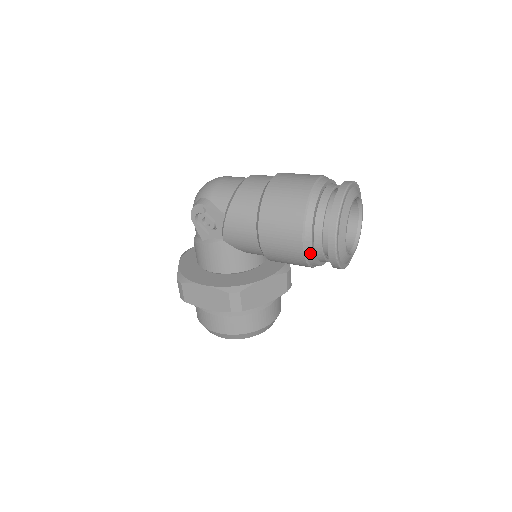
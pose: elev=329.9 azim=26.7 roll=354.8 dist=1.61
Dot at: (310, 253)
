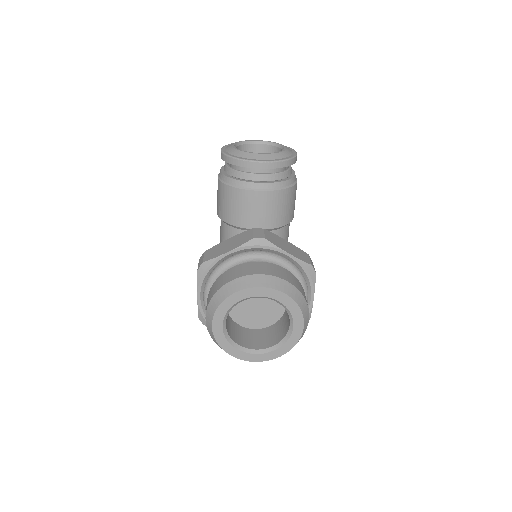
Dot at: (222, 175)
